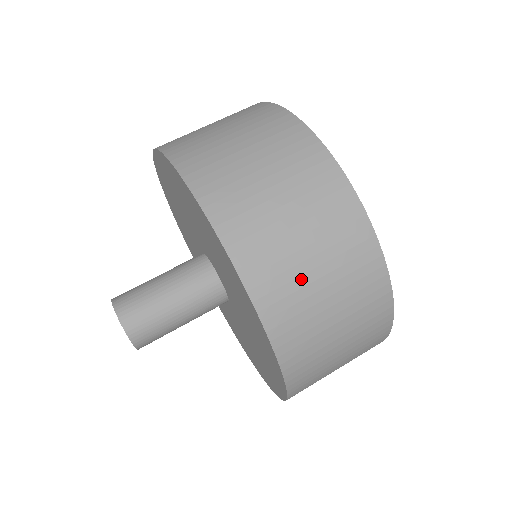
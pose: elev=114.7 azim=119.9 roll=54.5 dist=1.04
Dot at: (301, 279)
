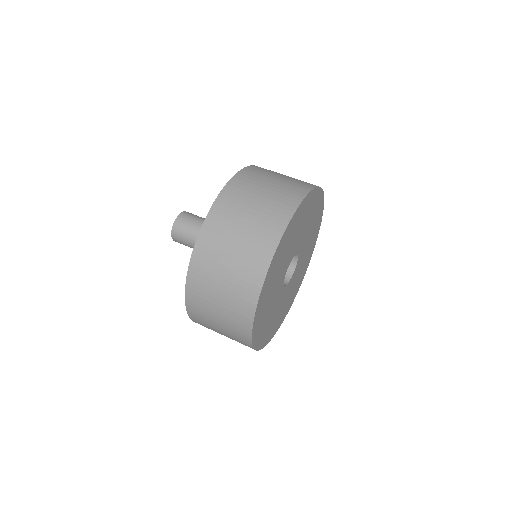
Dot at: (267, 177)
